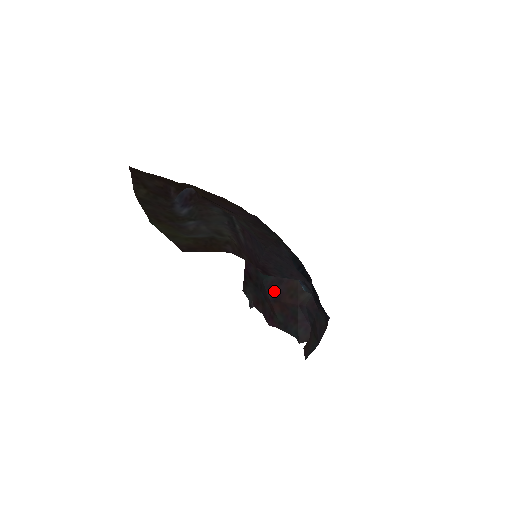
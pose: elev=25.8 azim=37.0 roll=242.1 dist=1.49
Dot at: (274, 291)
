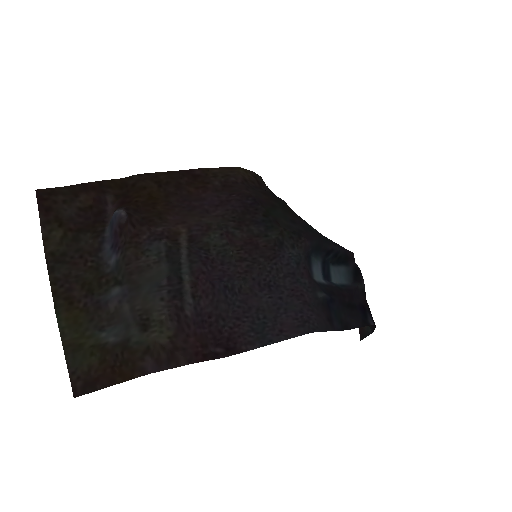
Dot at: occluded
